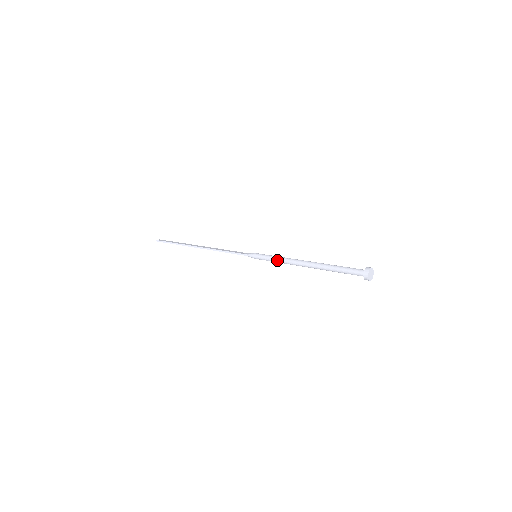
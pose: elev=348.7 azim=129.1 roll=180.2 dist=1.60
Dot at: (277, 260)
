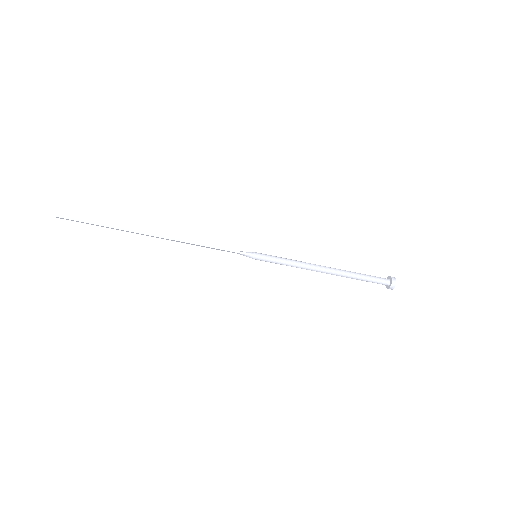
Dot at: (290, 262)
